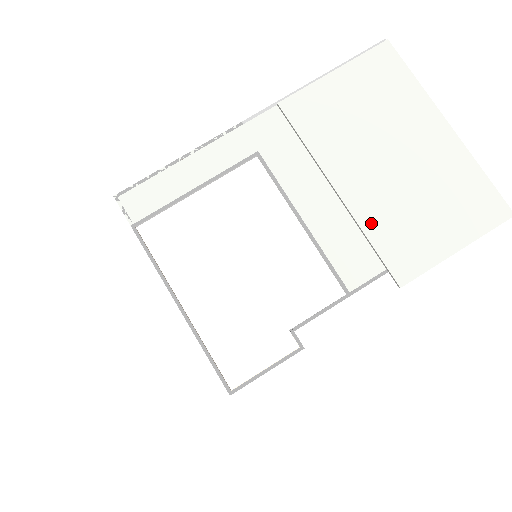
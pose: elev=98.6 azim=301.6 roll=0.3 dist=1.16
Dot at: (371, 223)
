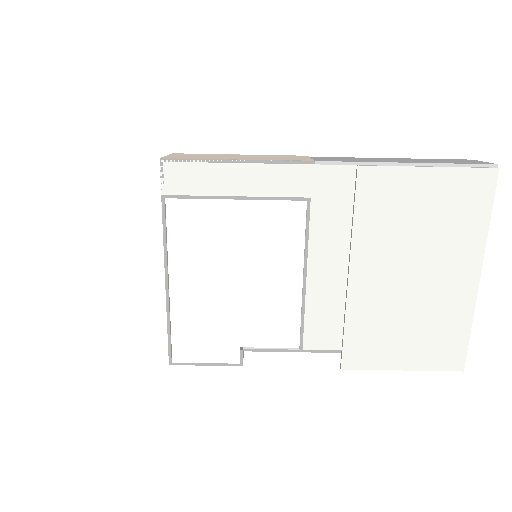
Dot at: (356, 313)
